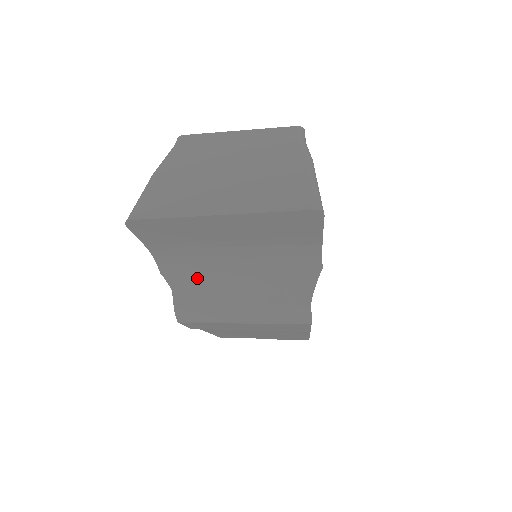
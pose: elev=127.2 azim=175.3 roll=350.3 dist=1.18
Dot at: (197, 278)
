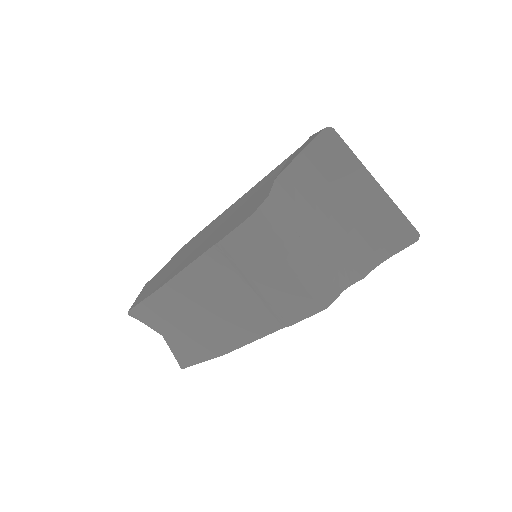
Dot at: (293, 207)
